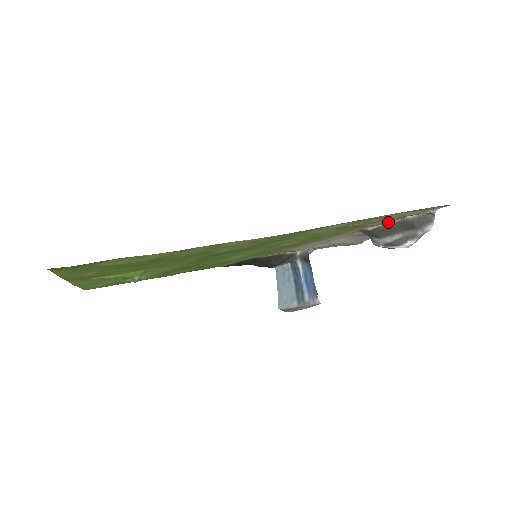
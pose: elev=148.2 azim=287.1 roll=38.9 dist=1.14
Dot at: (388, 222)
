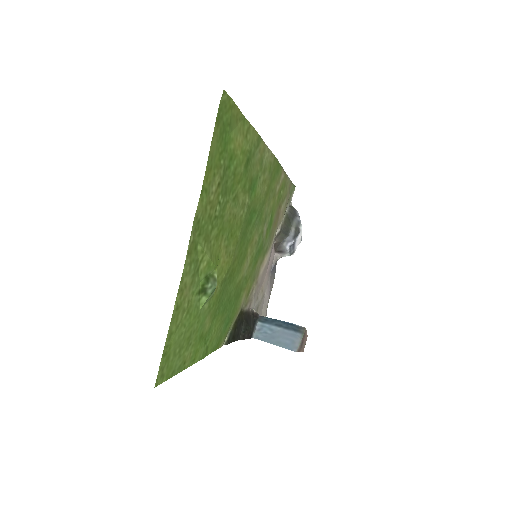
Dot at: (284, 213)
